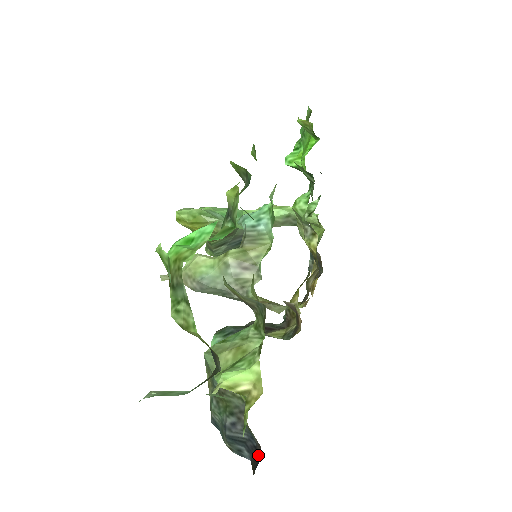
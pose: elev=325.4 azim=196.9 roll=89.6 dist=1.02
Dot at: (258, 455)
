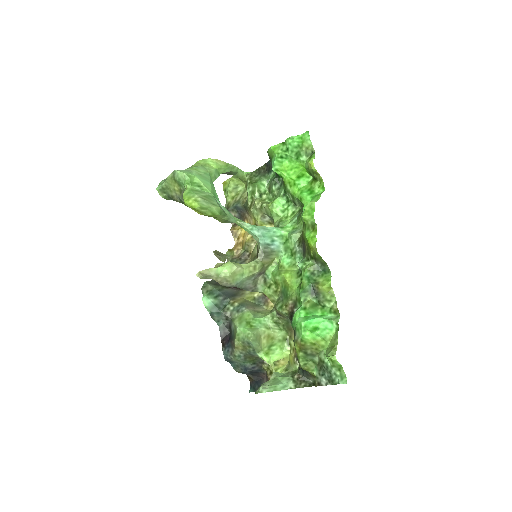
Dot at: (260, 376)
